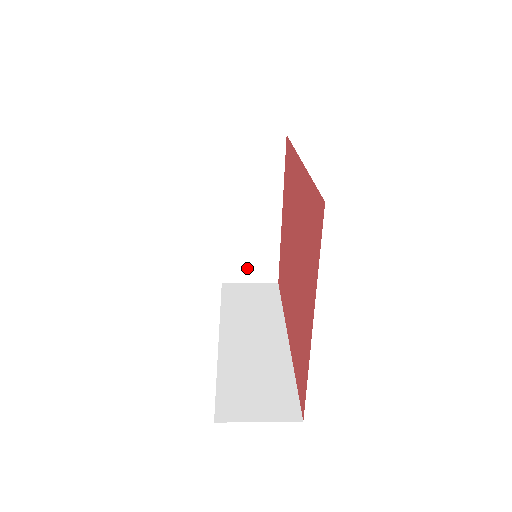
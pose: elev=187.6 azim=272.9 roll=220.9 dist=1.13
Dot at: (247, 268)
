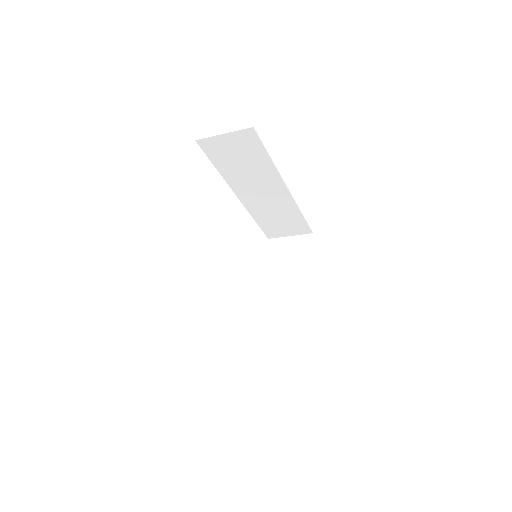
Dot at: (281, 342)
